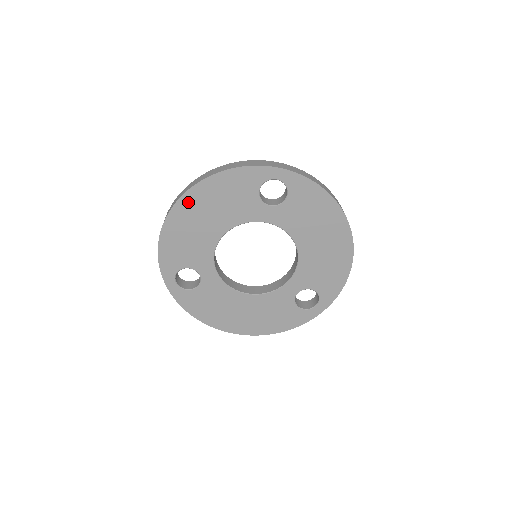
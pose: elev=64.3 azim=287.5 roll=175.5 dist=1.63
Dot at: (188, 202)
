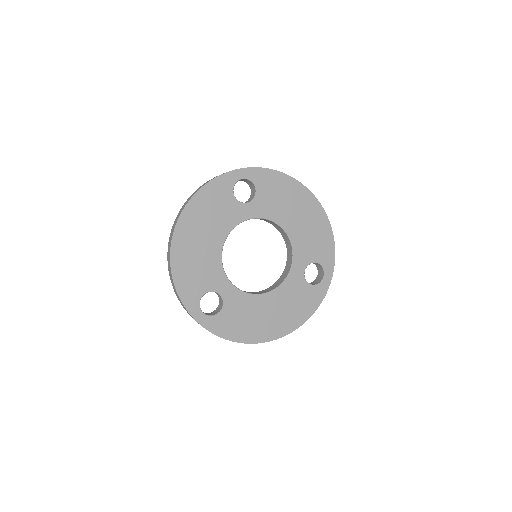
Dot at: (183, 229)
